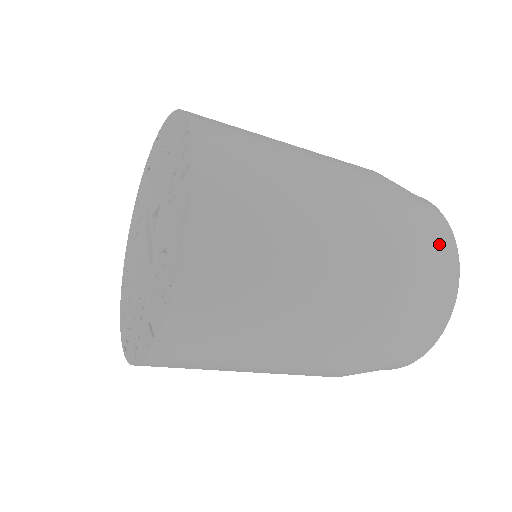
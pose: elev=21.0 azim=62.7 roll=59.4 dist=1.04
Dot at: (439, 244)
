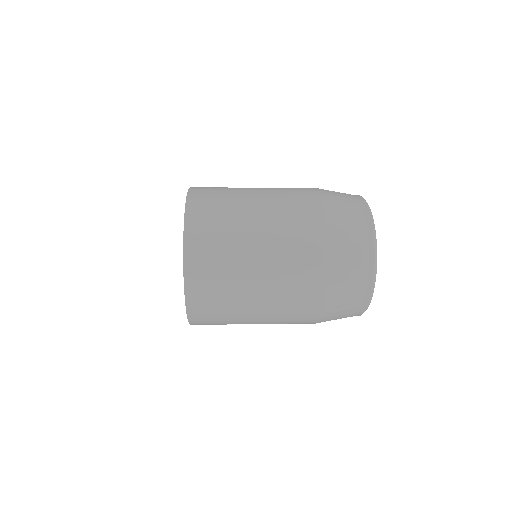
Dot at: (346, 314)
